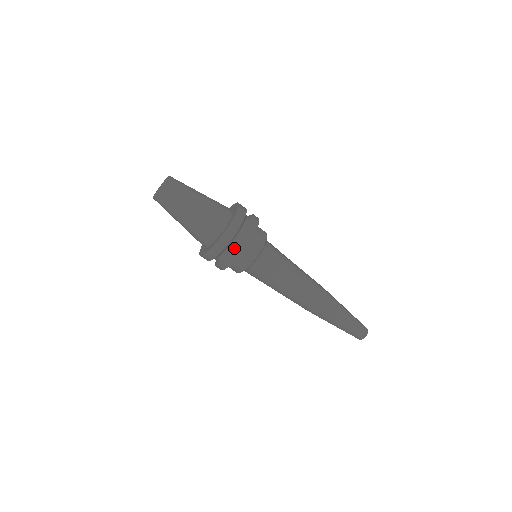
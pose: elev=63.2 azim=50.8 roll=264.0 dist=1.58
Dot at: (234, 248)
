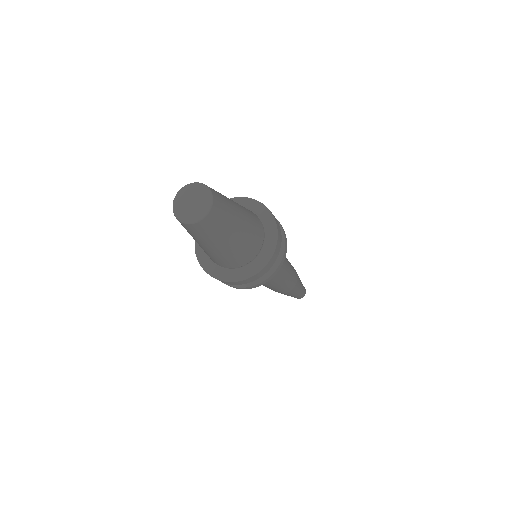
Dot at: occluded
